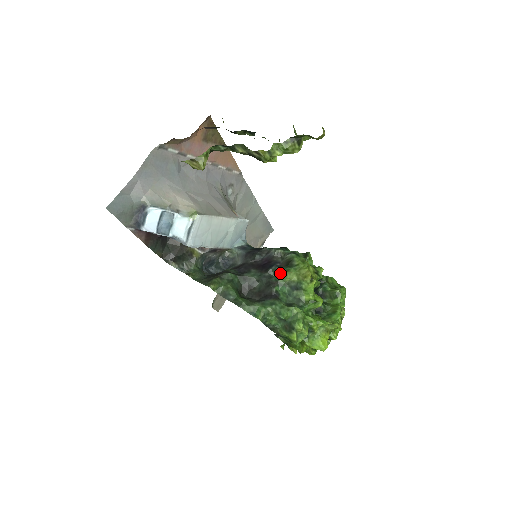
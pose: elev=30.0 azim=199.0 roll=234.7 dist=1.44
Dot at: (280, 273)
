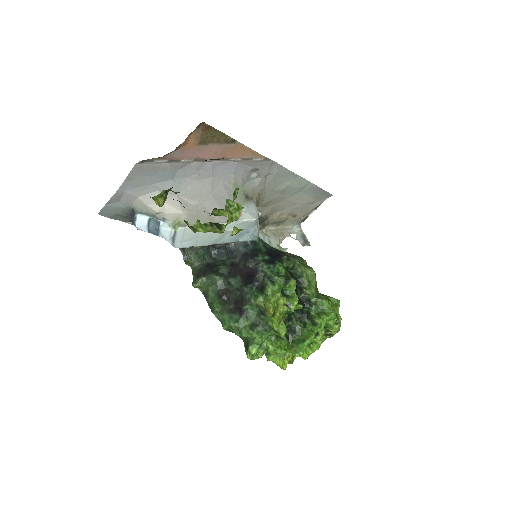
Dot at: (254, 294)
